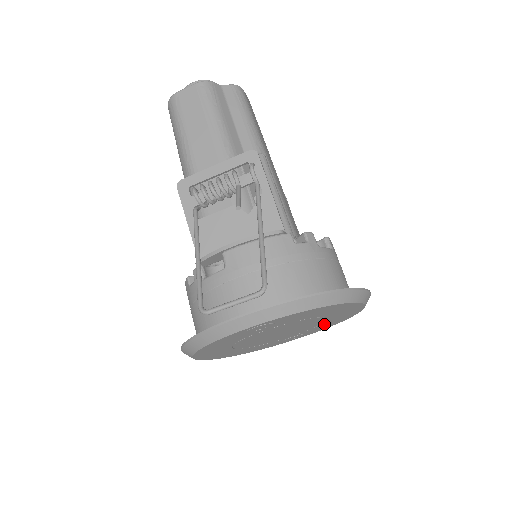
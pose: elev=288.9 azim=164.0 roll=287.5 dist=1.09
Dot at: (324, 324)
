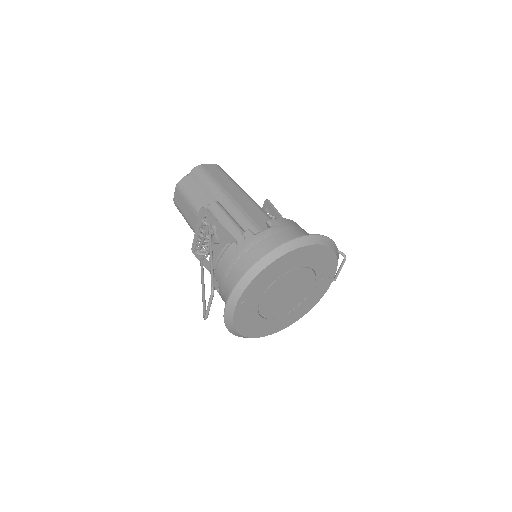
Dot at: (319, 267)
